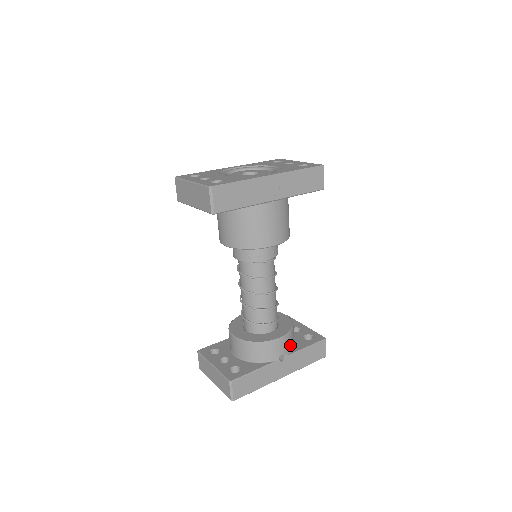
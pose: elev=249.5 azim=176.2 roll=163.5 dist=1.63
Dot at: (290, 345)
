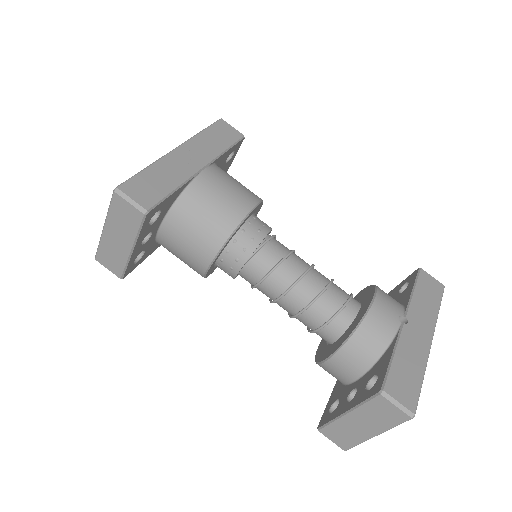
Dot at: (394, 302)
